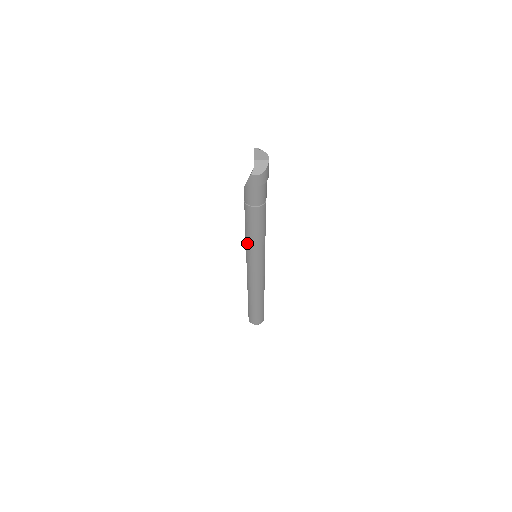
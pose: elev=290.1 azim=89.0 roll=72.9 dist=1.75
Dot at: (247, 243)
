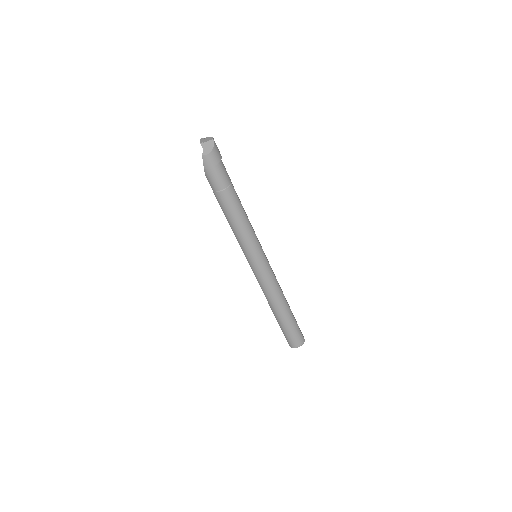
Dot at: (238, 239)
